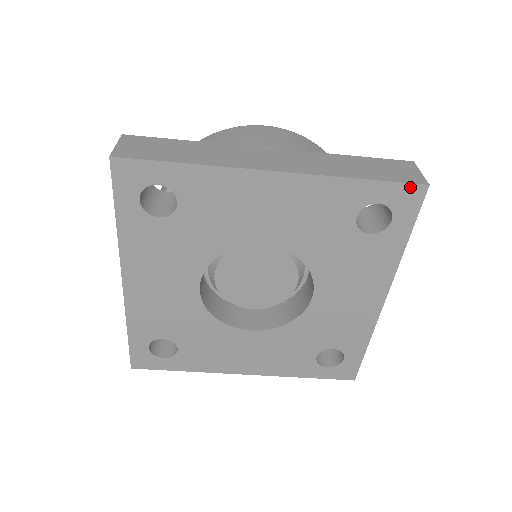
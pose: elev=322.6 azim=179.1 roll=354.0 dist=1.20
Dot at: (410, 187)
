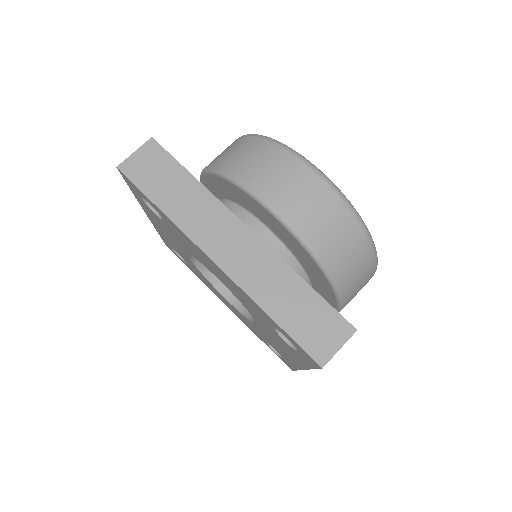
Dot at: (308, 355)
